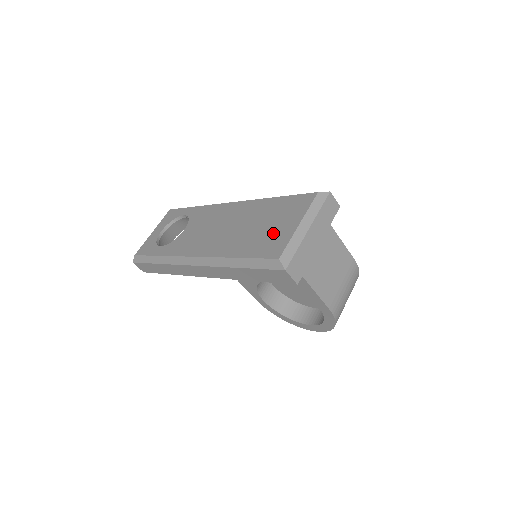
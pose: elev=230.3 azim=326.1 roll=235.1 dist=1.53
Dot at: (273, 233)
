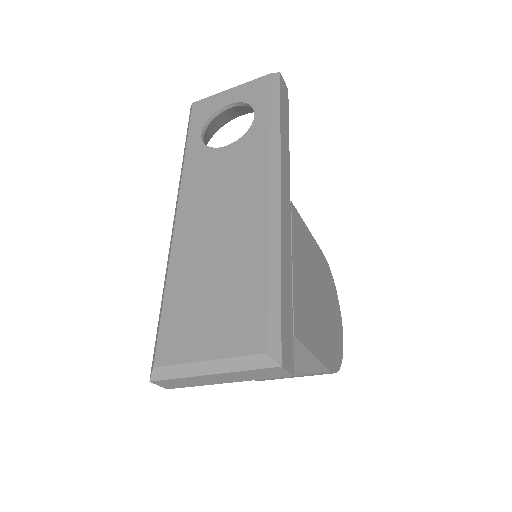
Dot at: (196, 323)
